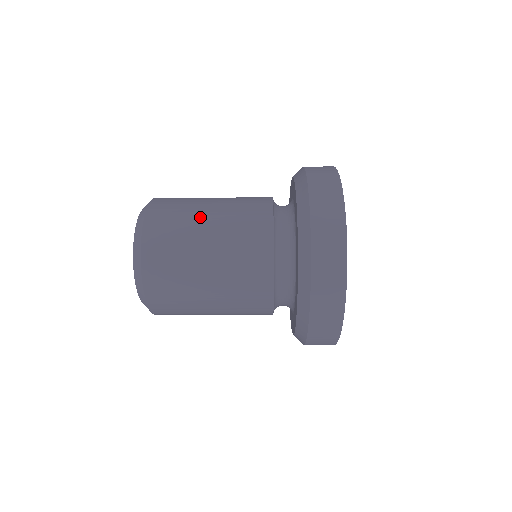
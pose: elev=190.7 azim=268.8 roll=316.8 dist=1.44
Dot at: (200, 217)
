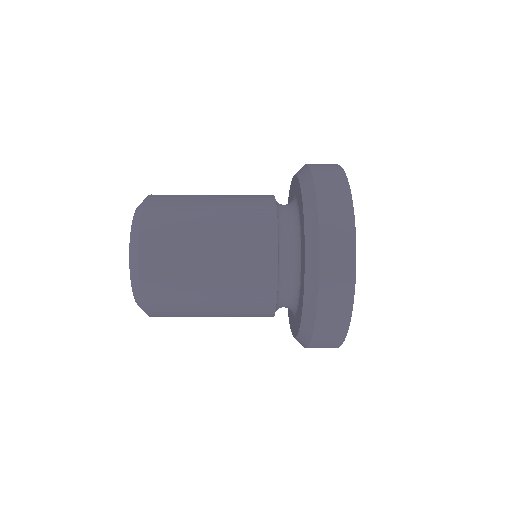
Dot at: (199, 252)
